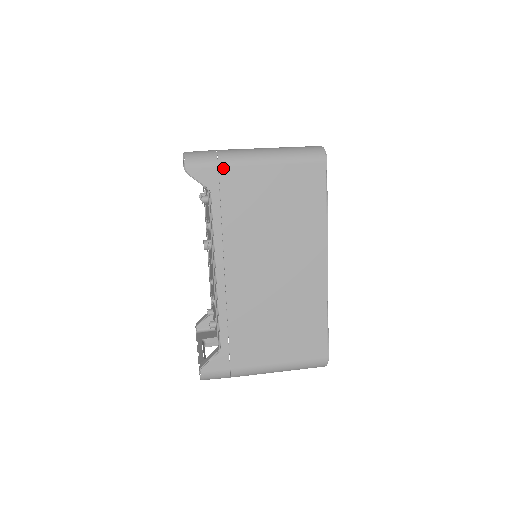
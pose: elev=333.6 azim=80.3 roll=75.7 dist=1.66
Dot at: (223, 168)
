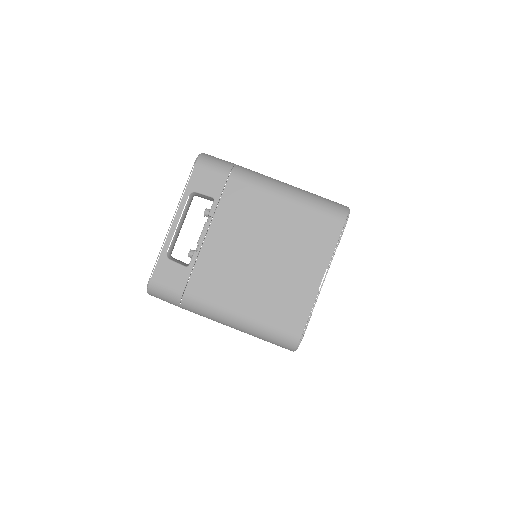
Dot at: occluded
